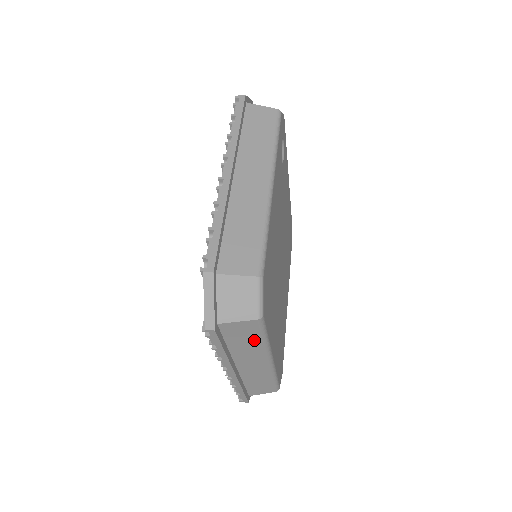
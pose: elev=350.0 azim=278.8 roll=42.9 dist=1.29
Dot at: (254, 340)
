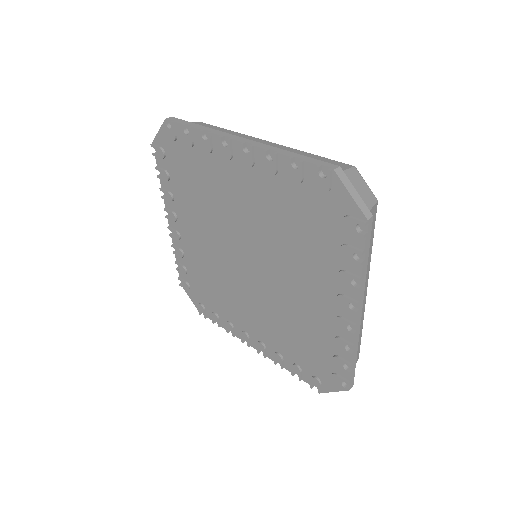
Dot at: occluded
